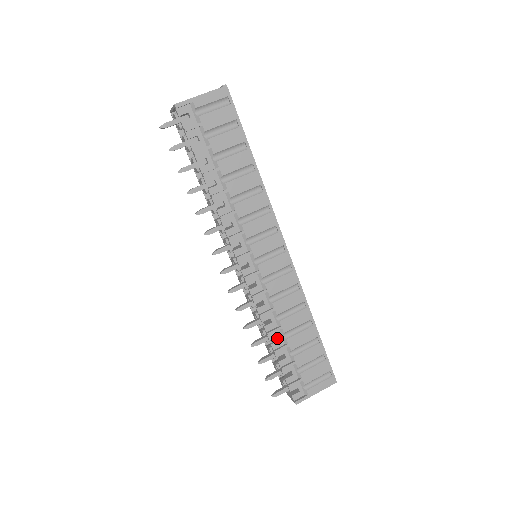
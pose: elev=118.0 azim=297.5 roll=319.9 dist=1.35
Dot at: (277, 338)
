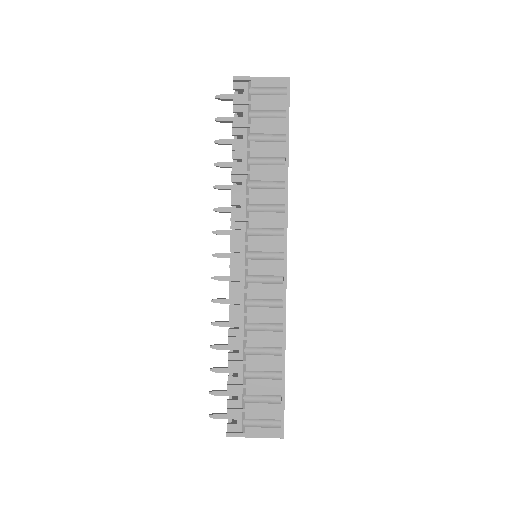
Dot at: occluded
